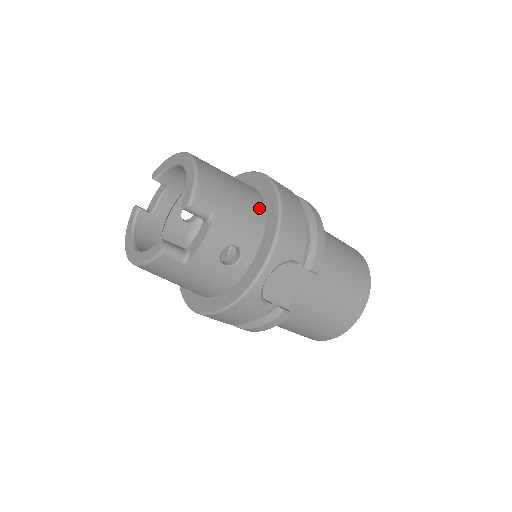
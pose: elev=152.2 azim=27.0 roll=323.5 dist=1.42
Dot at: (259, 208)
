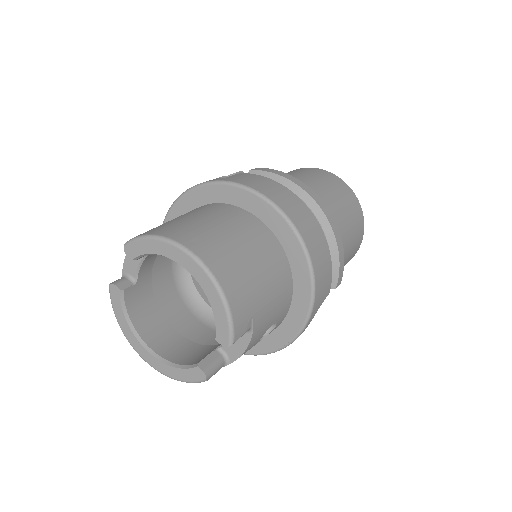
Dot at: (283, 265)
